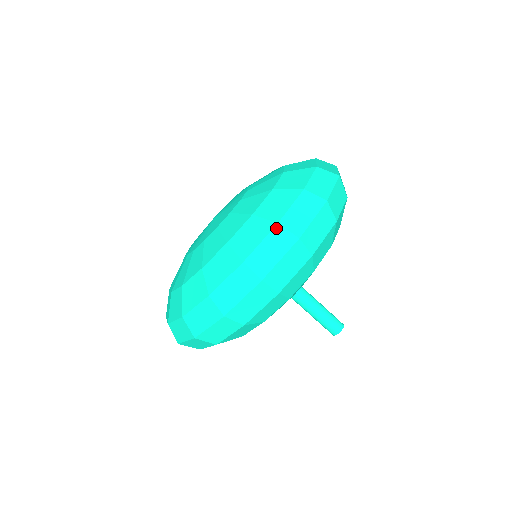
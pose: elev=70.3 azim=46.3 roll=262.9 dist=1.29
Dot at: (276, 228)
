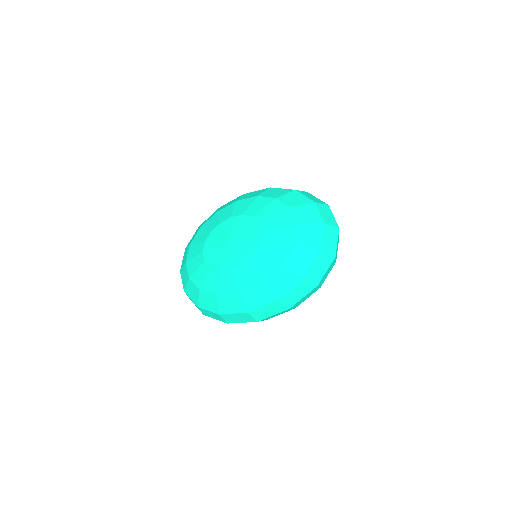
Dot at: (276, 302)
